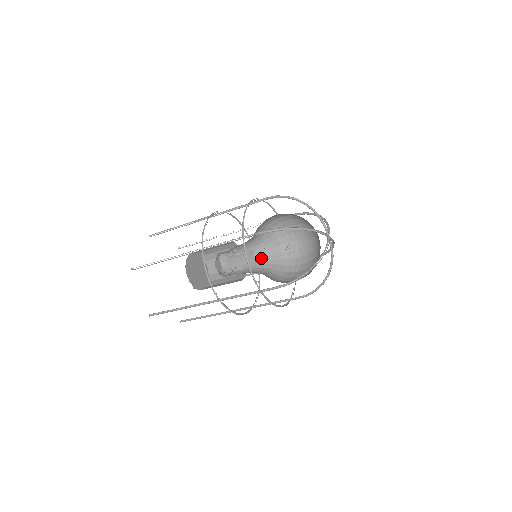
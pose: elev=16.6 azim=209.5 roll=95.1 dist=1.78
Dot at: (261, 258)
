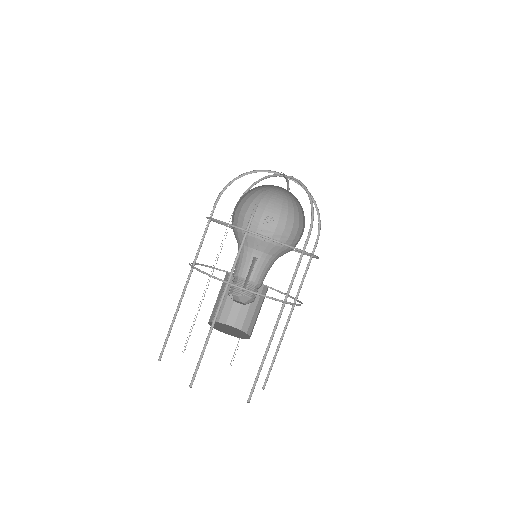
Dot at: (270, 265)
